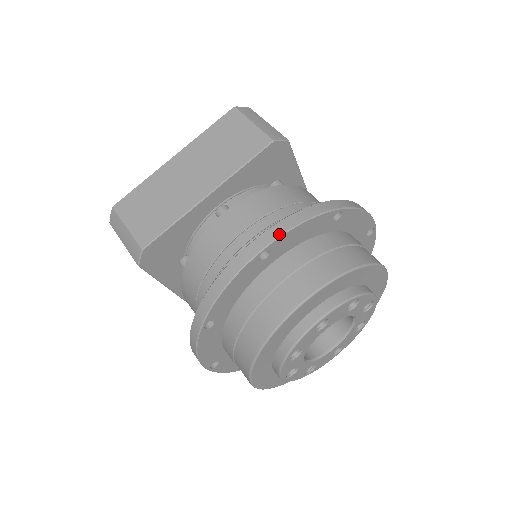
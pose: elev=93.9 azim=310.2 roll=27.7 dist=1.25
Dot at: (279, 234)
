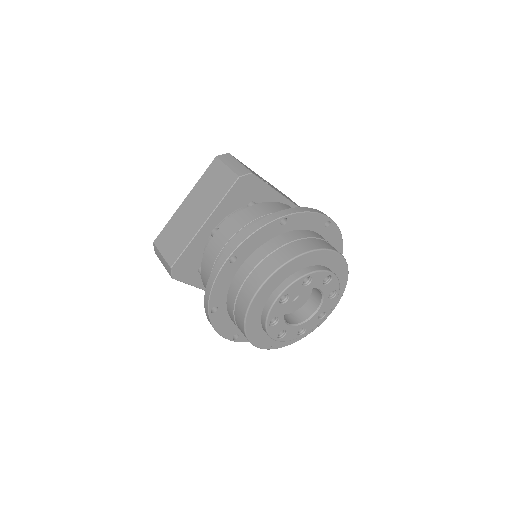
Dot at: (238, 244)
